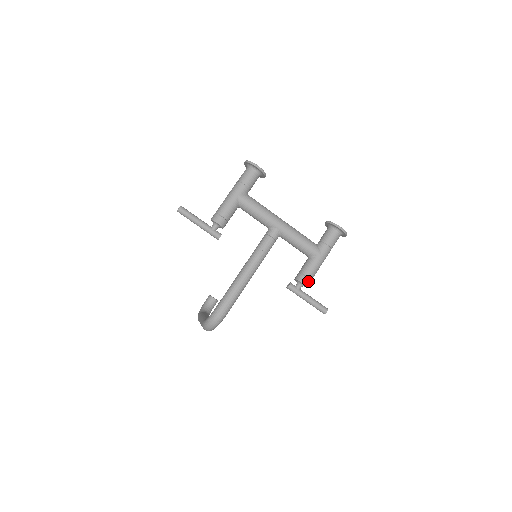
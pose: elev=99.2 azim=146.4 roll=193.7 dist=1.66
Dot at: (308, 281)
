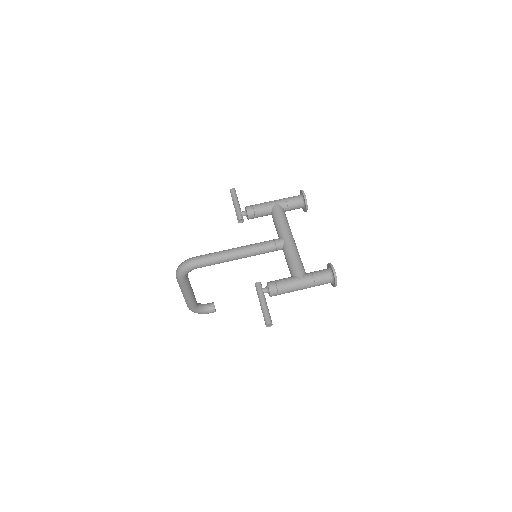
Dot at: (274, 288)
